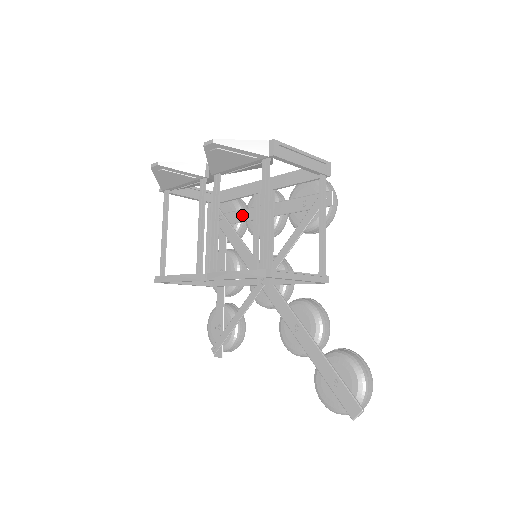
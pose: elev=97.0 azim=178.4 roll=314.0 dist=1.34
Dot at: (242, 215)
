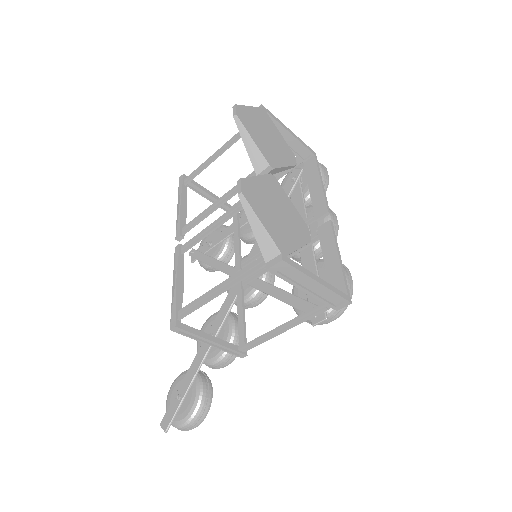
Dot at: (298, 207)
